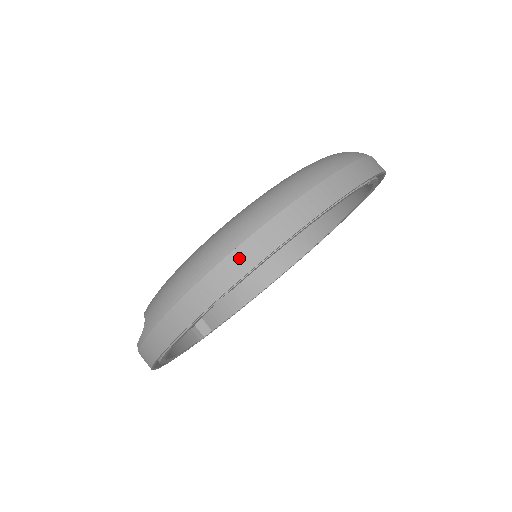
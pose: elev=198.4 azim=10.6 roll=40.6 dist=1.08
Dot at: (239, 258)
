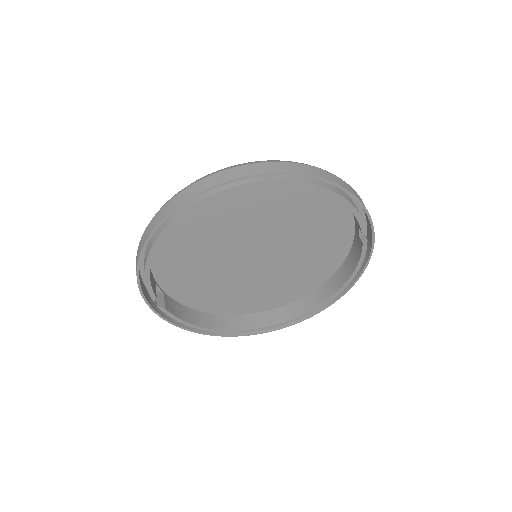
Dot at: (299, 167)
